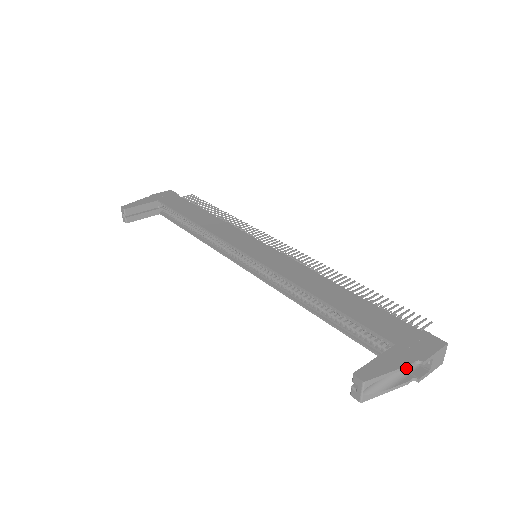
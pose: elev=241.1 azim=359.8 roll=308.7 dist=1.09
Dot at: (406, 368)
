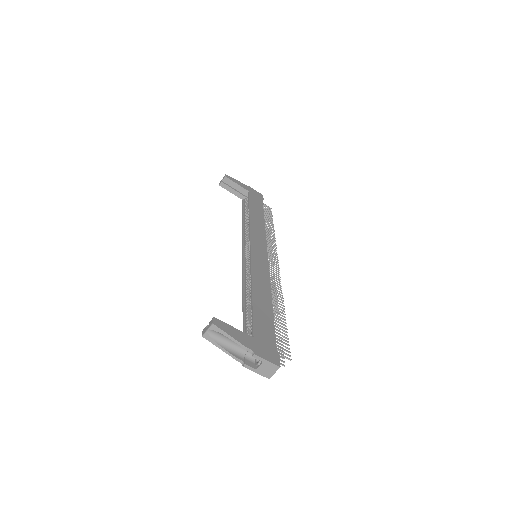
Dot at: (242, 346)
